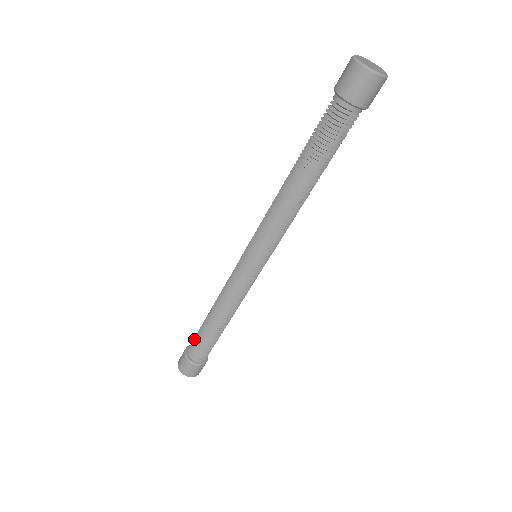
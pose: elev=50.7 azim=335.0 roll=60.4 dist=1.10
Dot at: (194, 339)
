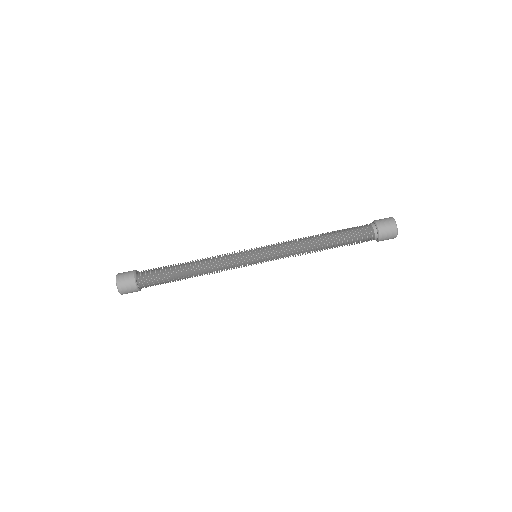
Dot at: occluded
